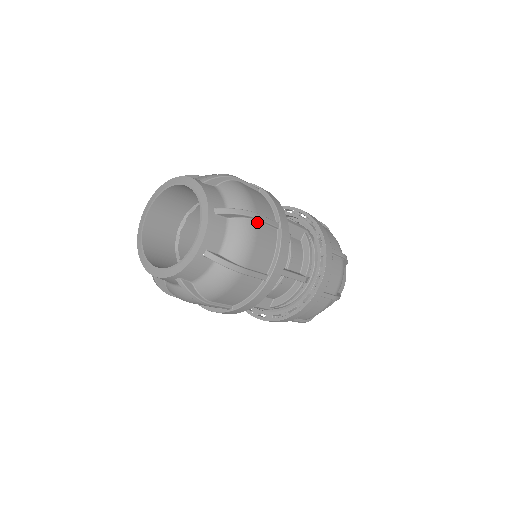
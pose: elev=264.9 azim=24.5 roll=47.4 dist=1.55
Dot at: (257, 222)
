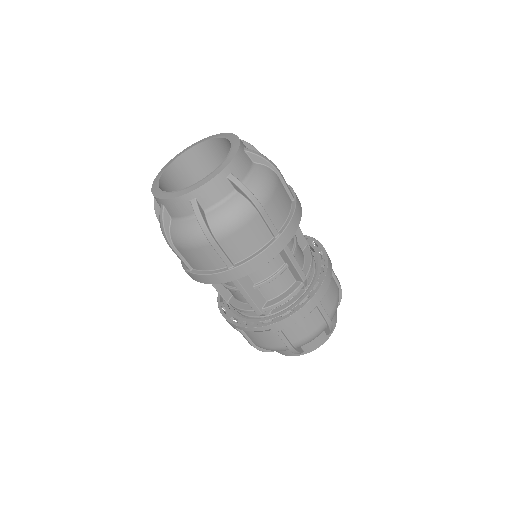
Dot at: (278, 178)
